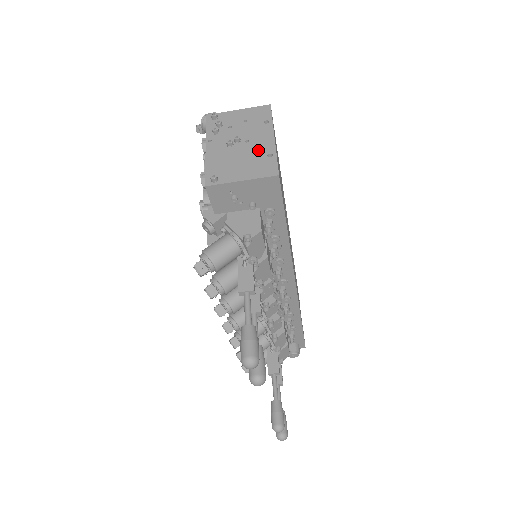
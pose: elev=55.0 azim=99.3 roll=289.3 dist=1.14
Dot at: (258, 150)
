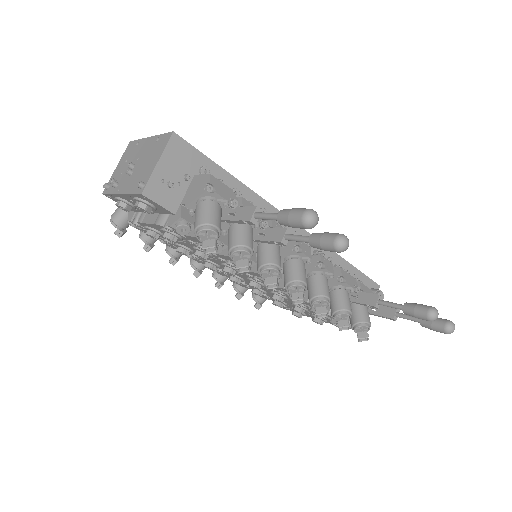
Dot at: (148, 149)
